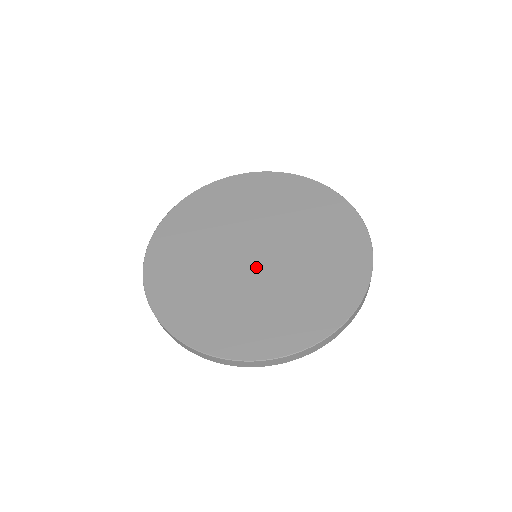
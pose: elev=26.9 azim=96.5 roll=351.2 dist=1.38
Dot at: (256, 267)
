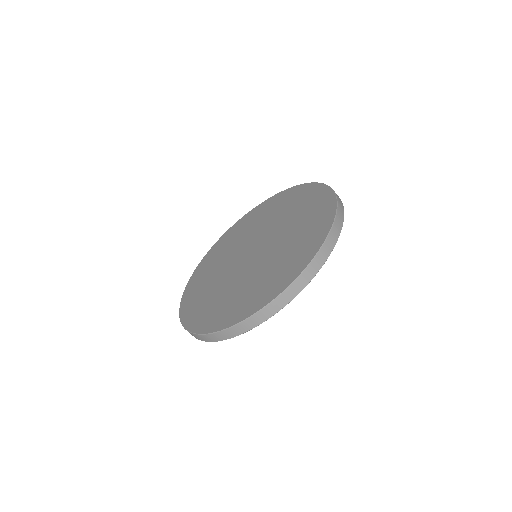
Dot at: (254, 259)
